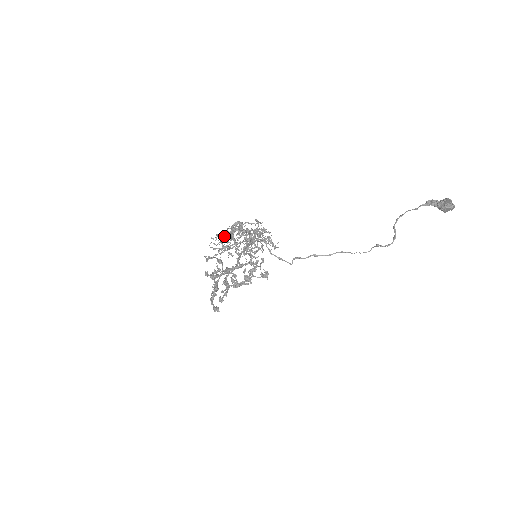
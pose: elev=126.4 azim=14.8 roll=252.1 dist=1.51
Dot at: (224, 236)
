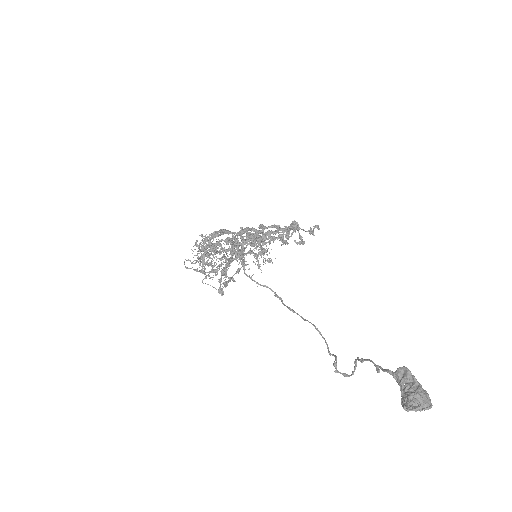
Dot at: occluded
